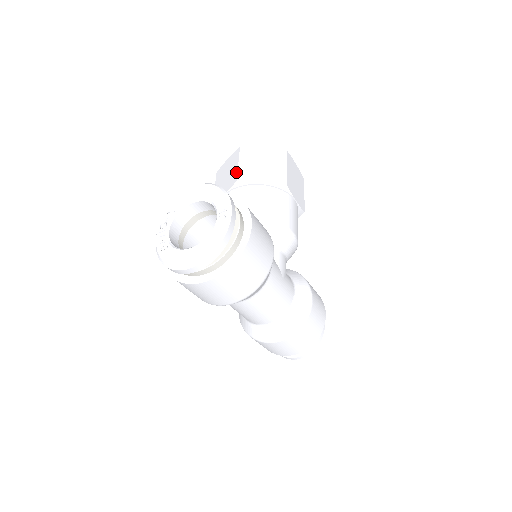
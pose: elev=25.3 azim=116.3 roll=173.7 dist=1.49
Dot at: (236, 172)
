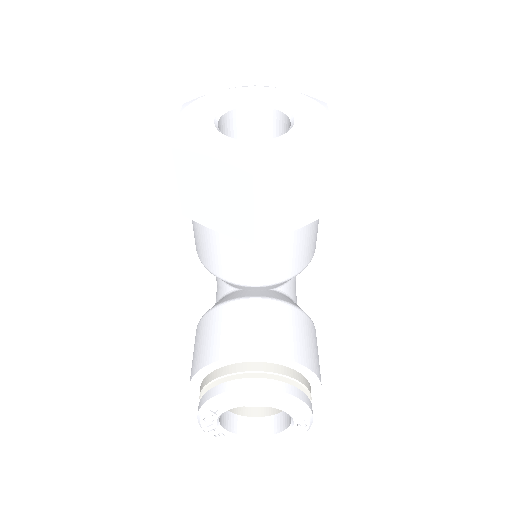
Dot at: (250, 226)
